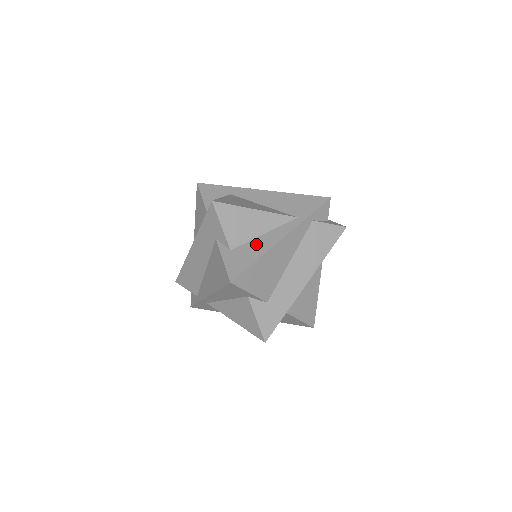
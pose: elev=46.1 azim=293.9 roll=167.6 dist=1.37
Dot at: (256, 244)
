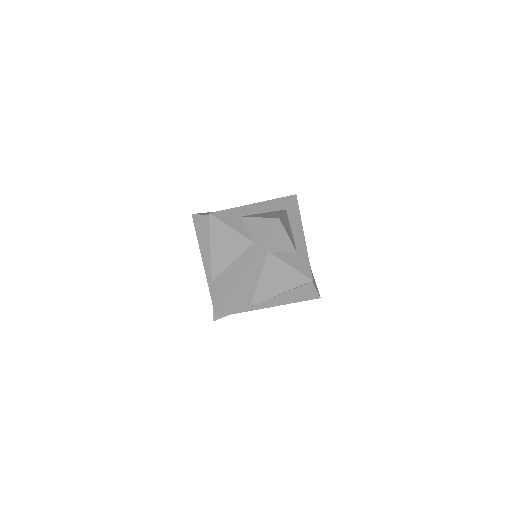
Dot at: occluded
